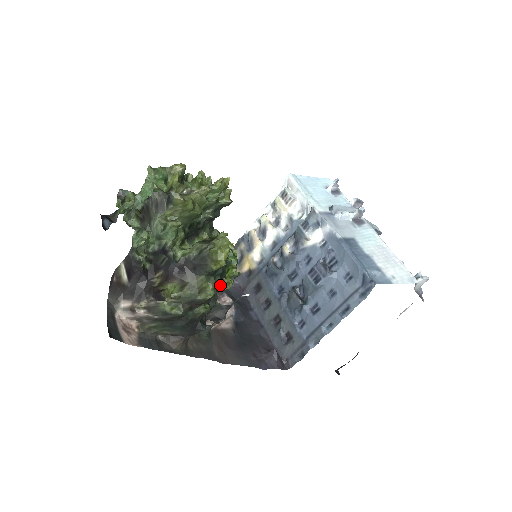
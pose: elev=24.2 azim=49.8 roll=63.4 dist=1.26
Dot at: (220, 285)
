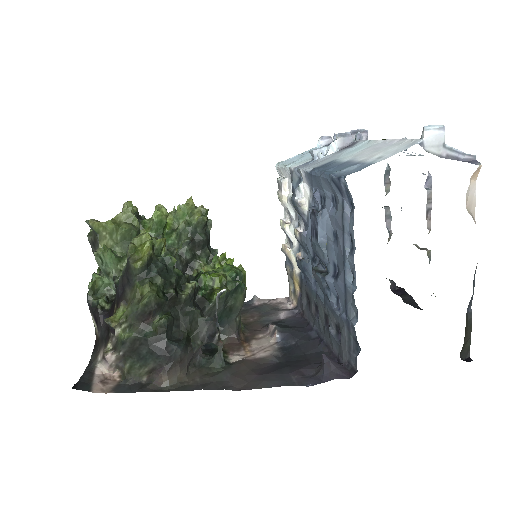
Dot at: (174, 289)
